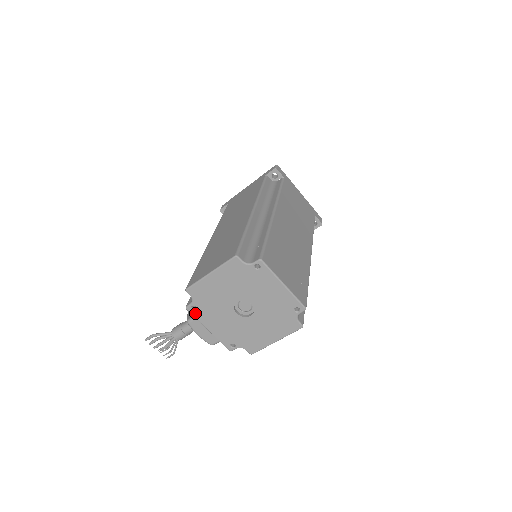
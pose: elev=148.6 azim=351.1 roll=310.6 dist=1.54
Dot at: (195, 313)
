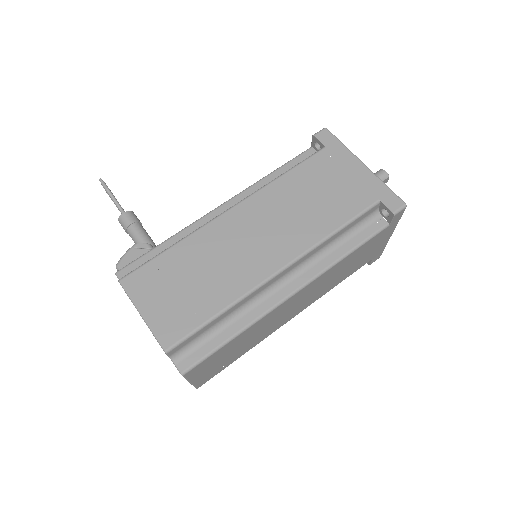
Dot at: occluded
